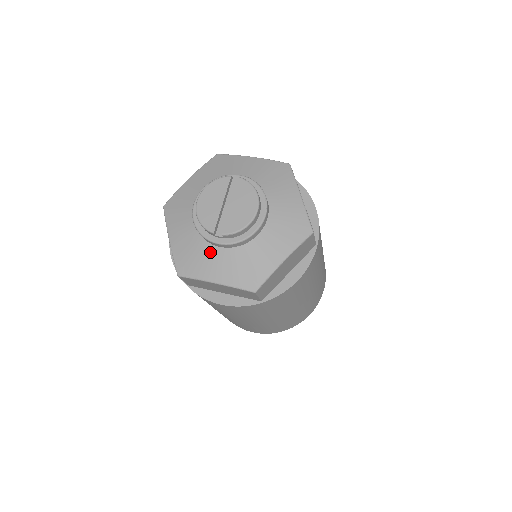
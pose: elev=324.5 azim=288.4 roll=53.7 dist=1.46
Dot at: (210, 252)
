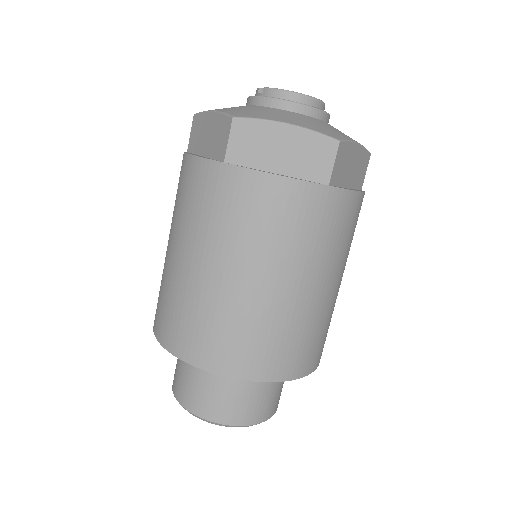
Dot at: (239, 106)
